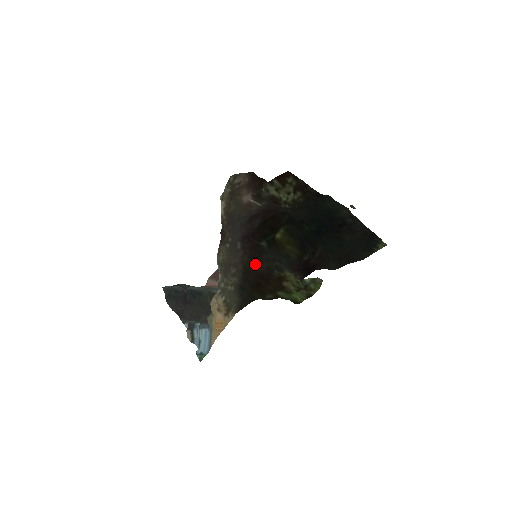
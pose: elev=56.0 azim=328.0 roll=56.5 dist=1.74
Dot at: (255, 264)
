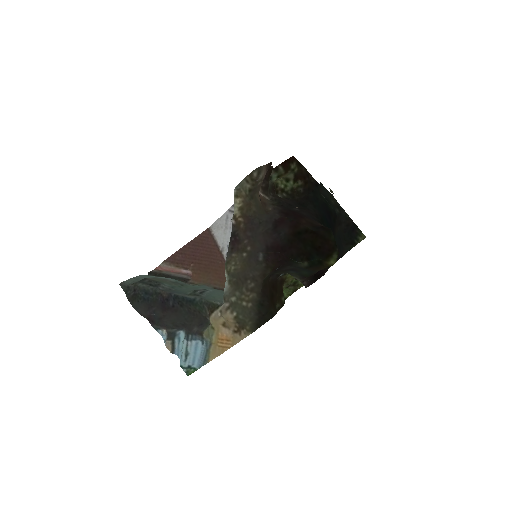
Dot at: (271, 274)
